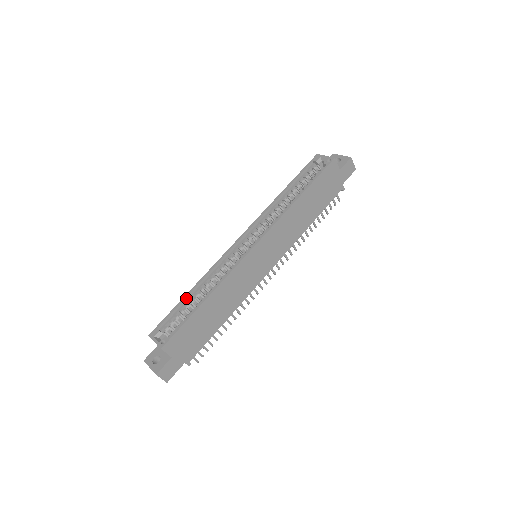
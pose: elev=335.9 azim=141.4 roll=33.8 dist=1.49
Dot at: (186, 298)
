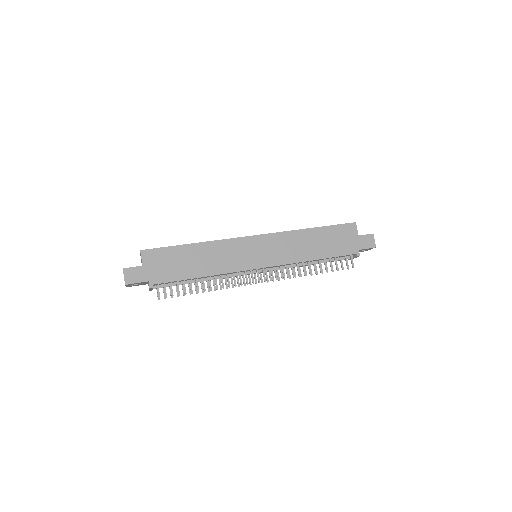
Dot at: occluded
